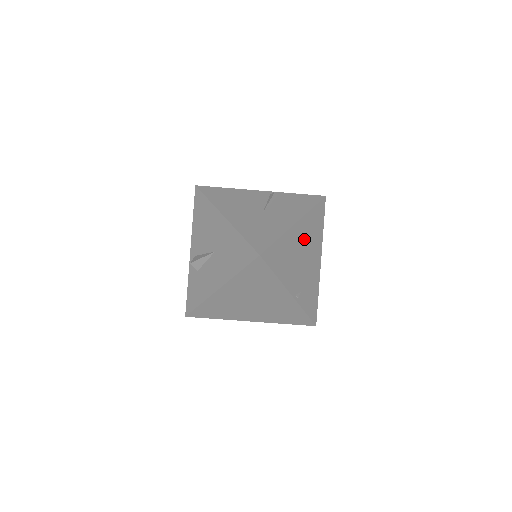
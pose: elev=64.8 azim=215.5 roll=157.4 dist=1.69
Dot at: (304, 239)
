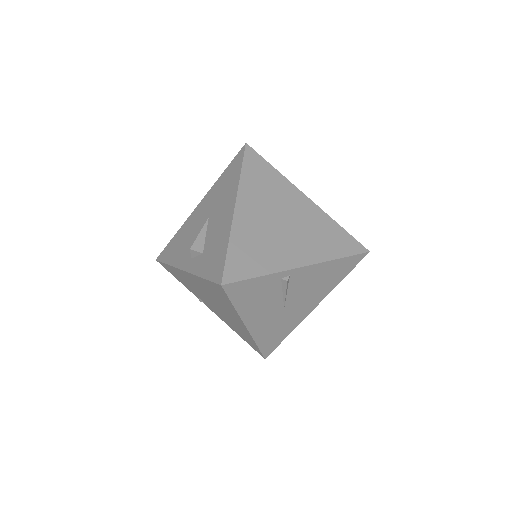
Dot at: occluded
